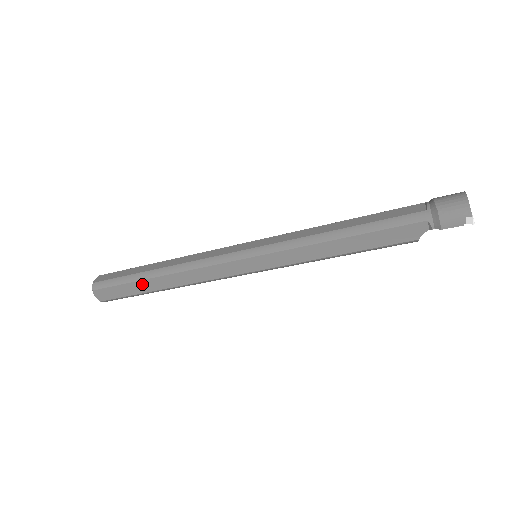
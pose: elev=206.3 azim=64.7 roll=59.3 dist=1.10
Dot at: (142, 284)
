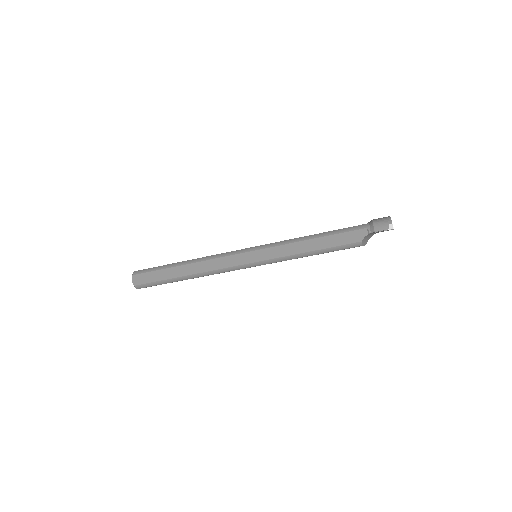
Dot at: (171, 271)
